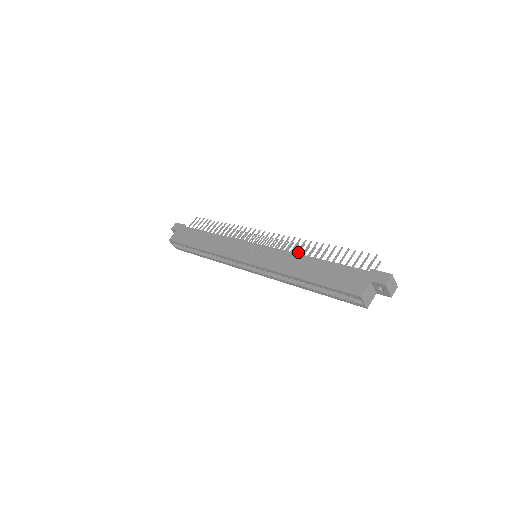
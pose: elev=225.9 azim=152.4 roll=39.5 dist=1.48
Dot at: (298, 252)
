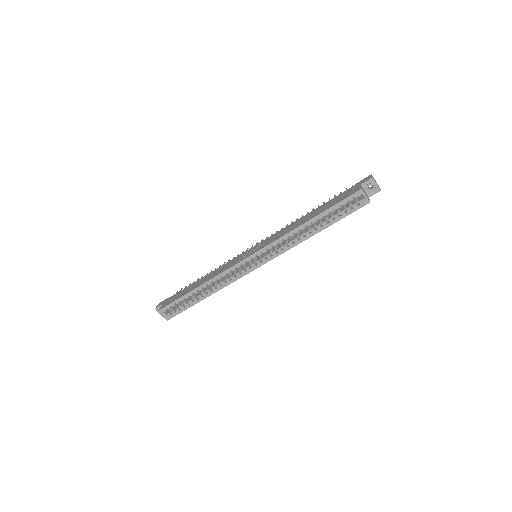
Dot at: occluded
